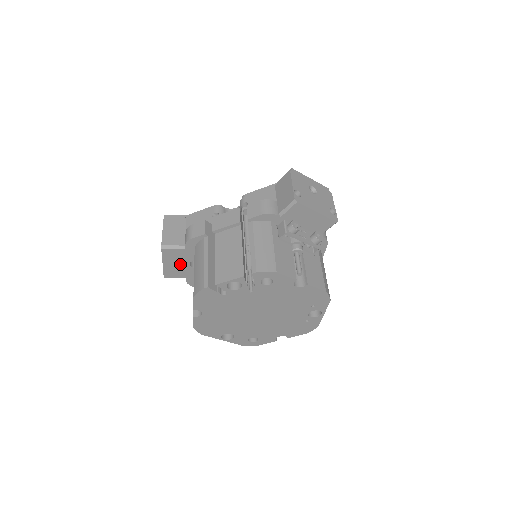
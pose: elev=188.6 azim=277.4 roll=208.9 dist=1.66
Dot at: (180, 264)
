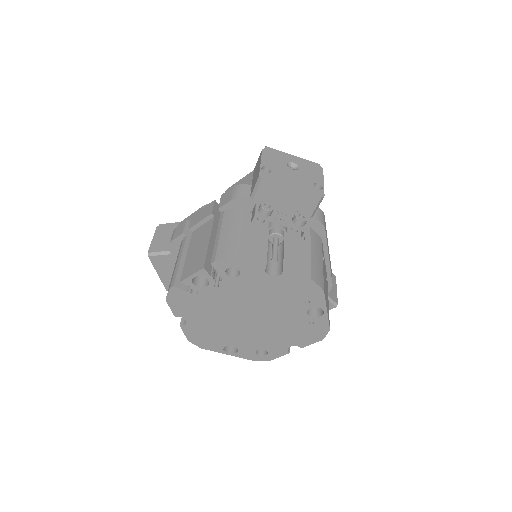
Dot at: occluded
